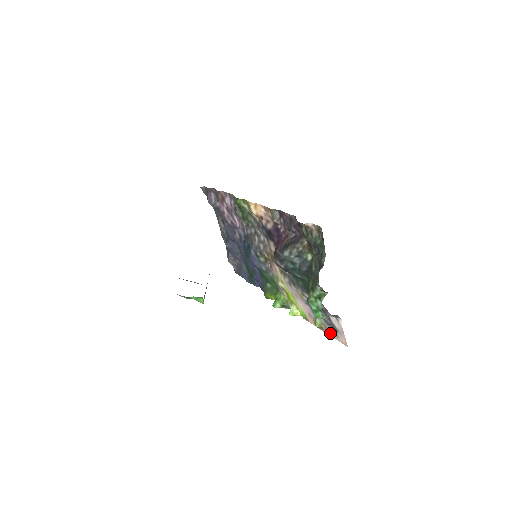
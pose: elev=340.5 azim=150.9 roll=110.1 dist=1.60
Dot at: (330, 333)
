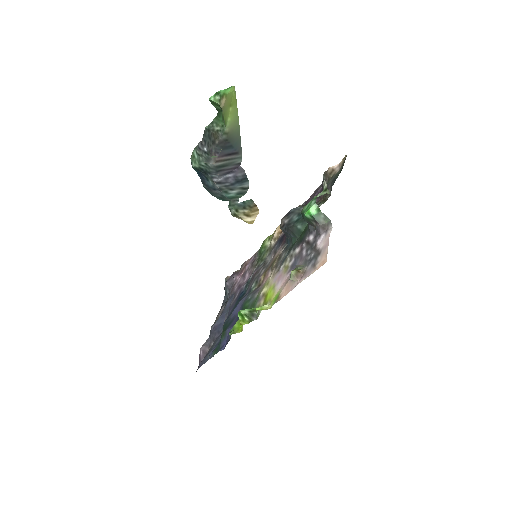
Dot at: (307, 273)
